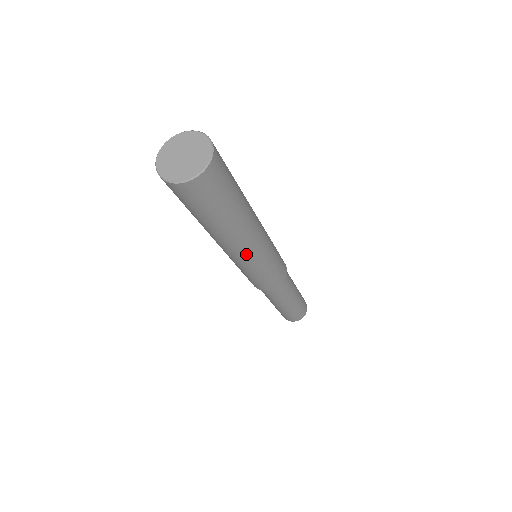
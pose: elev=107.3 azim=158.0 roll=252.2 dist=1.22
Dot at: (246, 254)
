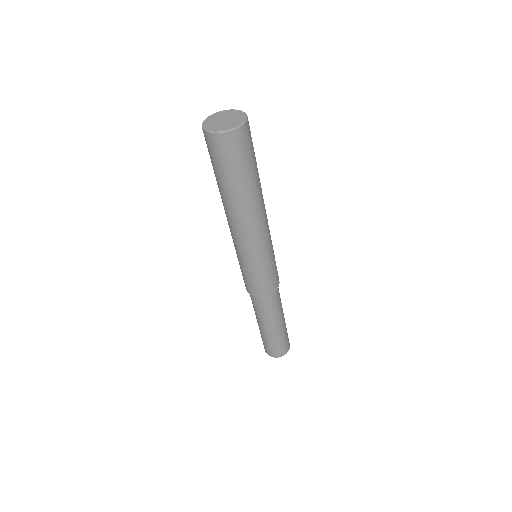
Dot at: (241, 236)
